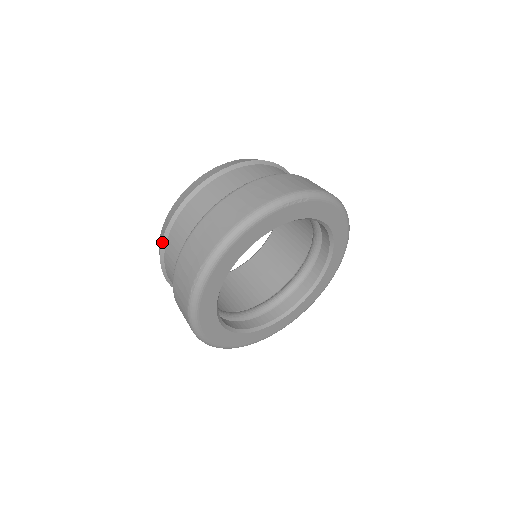
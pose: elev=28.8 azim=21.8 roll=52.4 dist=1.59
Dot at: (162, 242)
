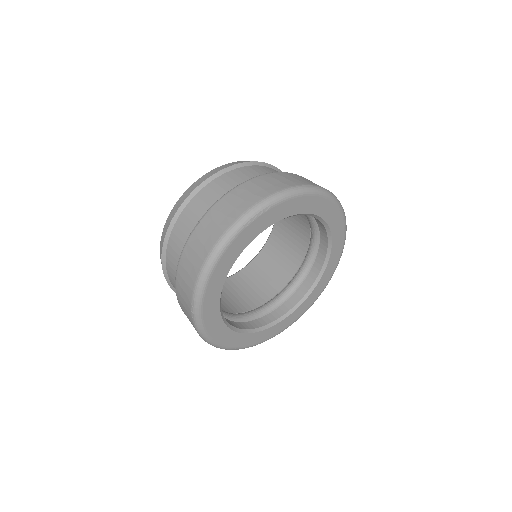
Dot at: (164, 275)
